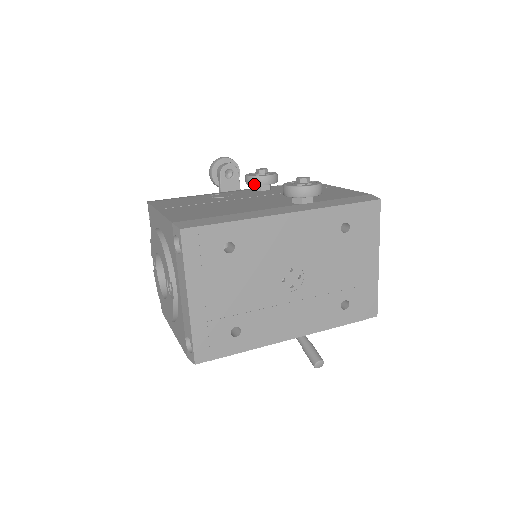
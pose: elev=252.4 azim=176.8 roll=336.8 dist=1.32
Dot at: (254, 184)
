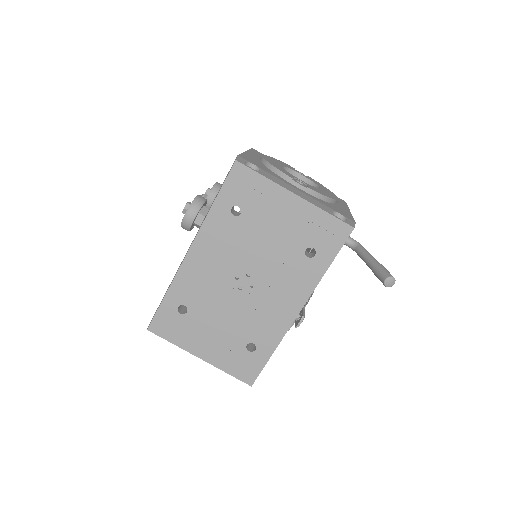
Dot at: occluded
